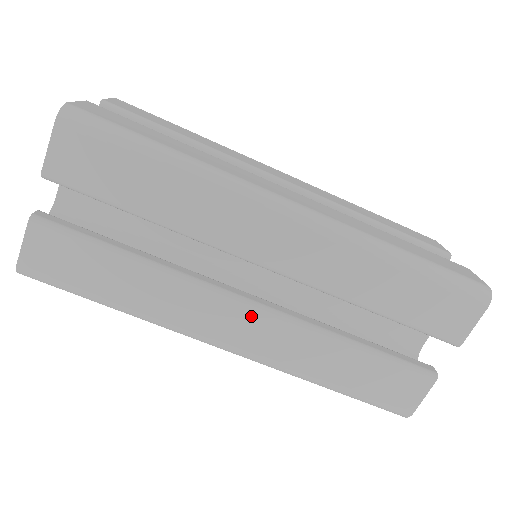
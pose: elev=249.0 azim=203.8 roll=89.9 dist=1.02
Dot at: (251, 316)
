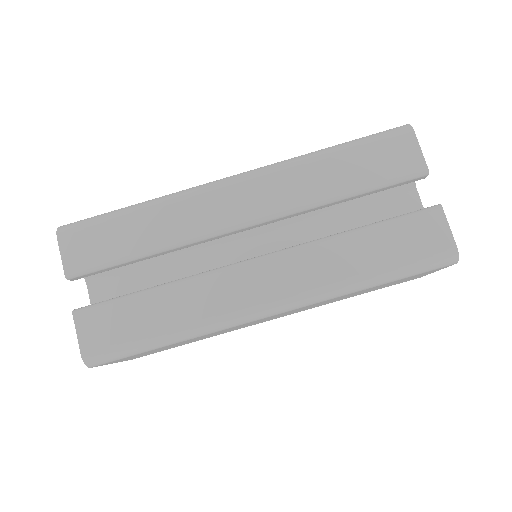
Dot at: (264, 267)
